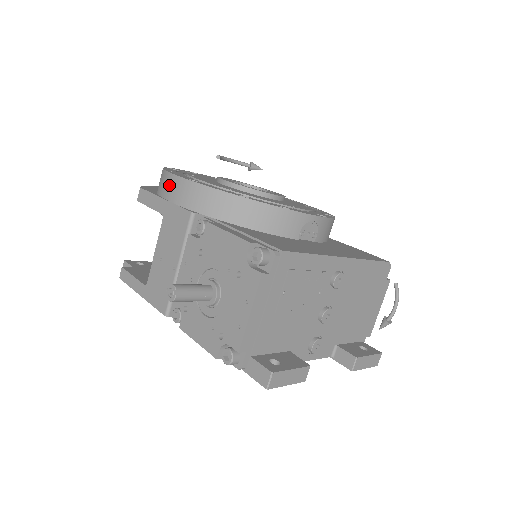
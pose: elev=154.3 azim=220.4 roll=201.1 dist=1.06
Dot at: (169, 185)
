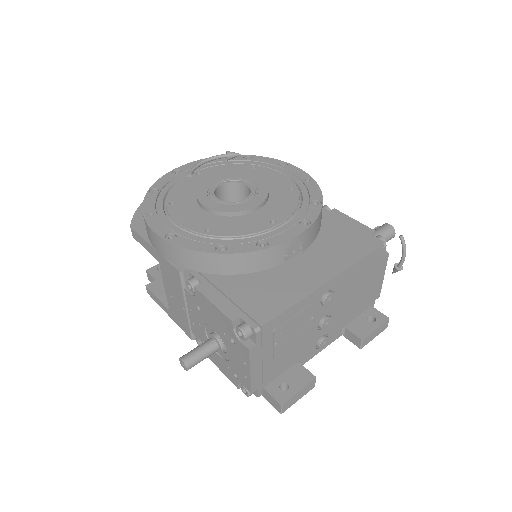
Dot at: (152, 238)
